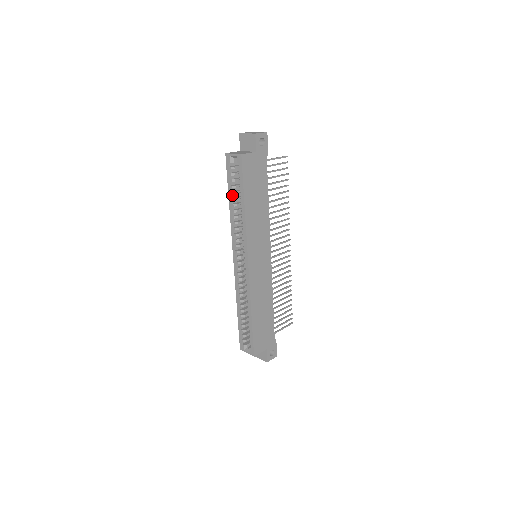
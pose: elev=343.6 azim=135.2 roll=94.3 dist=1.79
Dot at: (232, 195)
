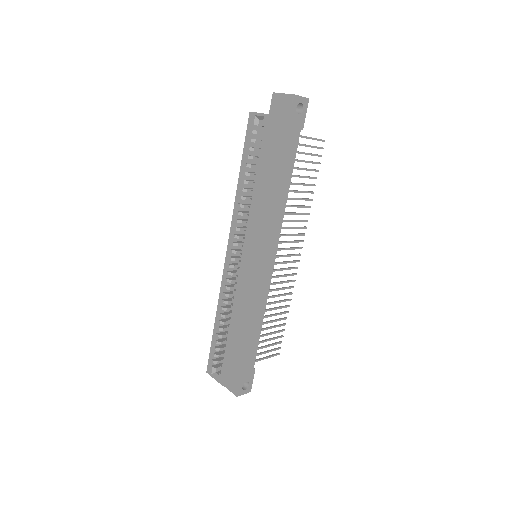
Dot at: (245, 168)
